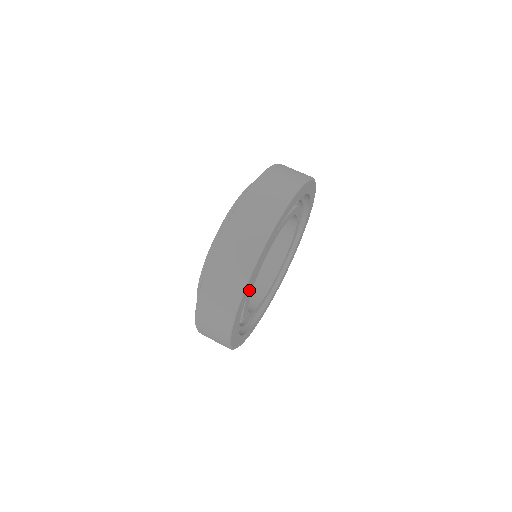
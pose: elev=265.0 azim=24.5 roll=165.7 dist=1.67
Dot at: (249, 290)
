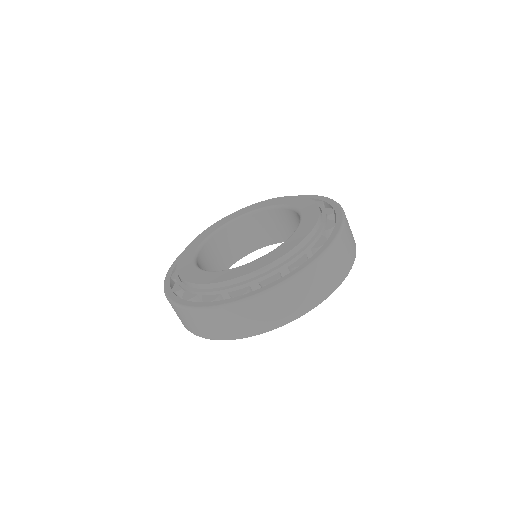
Dot at: occluded
